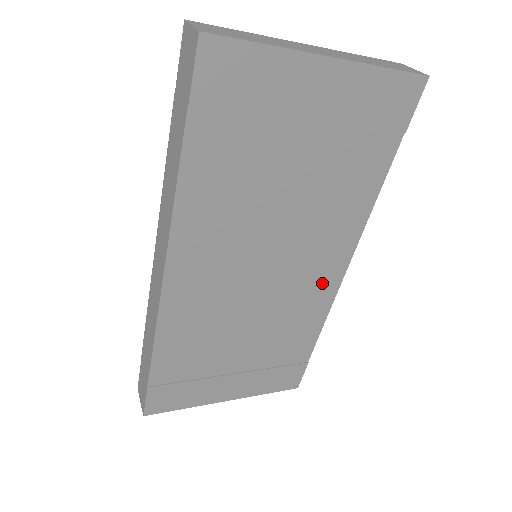
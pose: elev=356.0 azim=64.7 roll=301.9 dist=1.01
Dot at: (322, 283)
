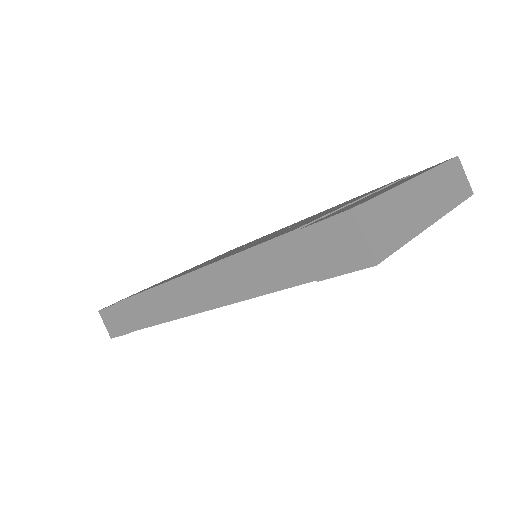
Dot at: occluded
